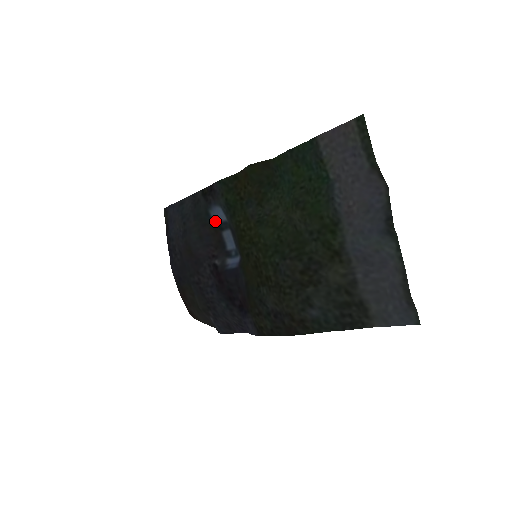
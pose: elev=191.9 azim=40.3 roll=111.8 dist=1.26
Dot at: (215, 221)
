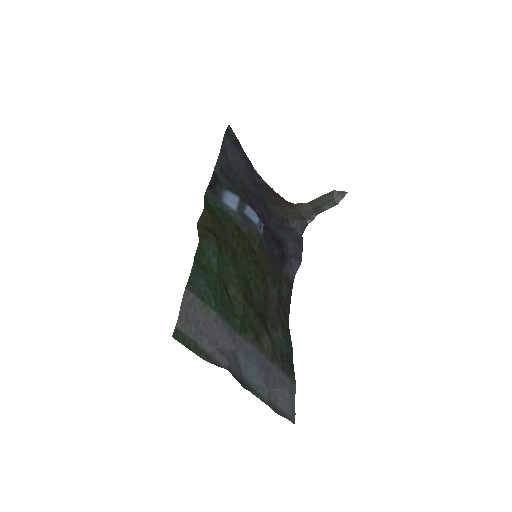
Dot at: (236, 196)
